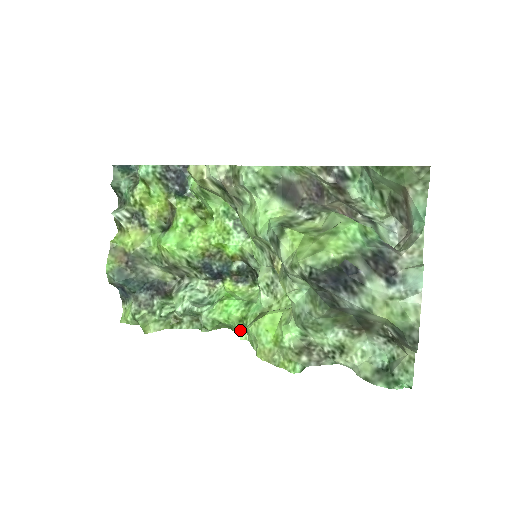
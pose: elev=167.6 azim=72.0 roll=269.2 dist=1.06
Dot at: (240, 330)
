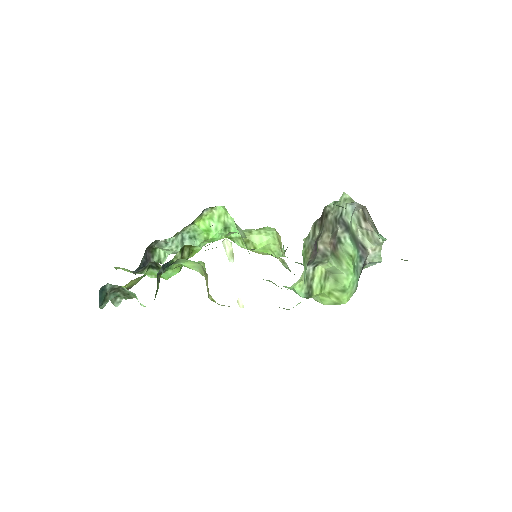
Dot at: occluded
